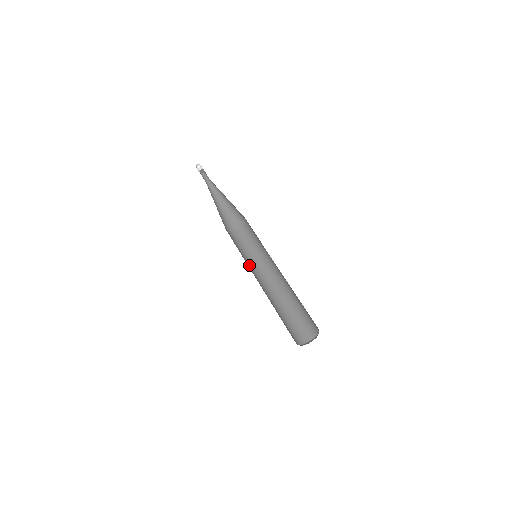
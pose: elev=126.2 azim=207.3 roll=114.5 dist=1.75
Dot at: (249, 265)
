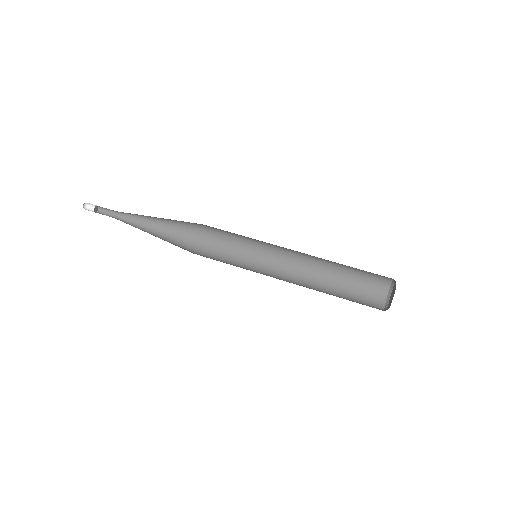
Dot at: (256, 269)
